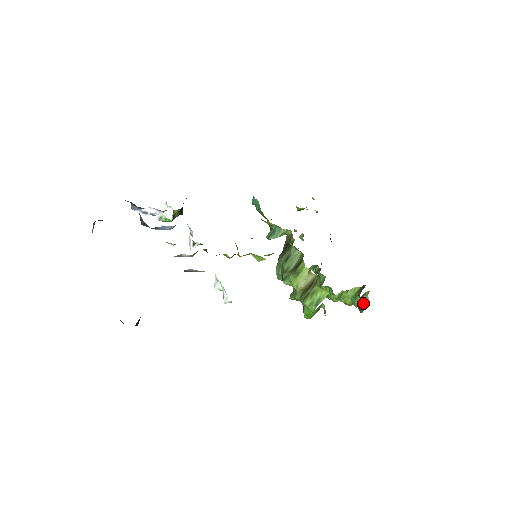
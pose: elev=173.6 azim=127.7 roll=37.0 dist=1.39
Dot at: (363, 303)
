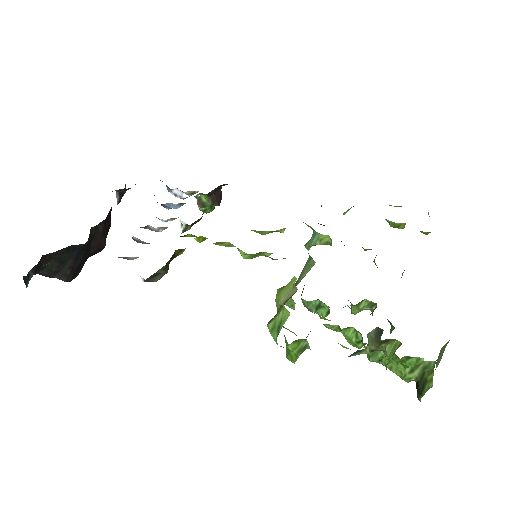
Dot at: (422, 381)
